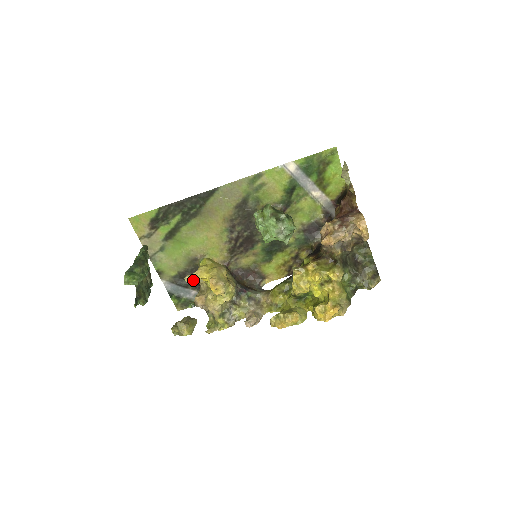
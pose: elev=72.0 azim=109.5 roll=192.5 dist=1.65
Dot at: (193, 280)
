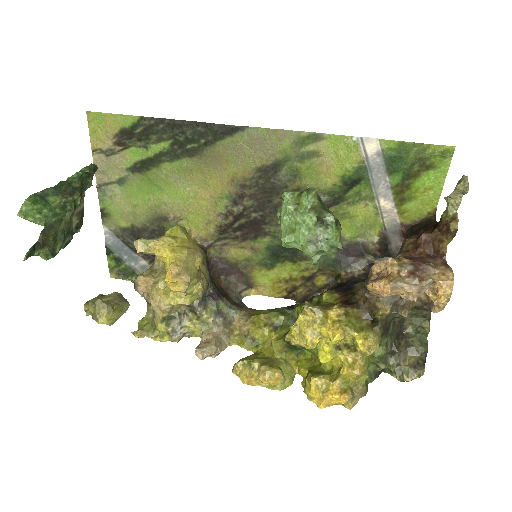
Dot at: (146, 249)
